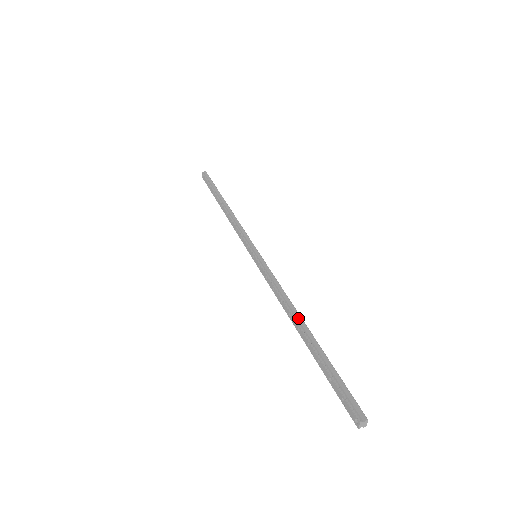
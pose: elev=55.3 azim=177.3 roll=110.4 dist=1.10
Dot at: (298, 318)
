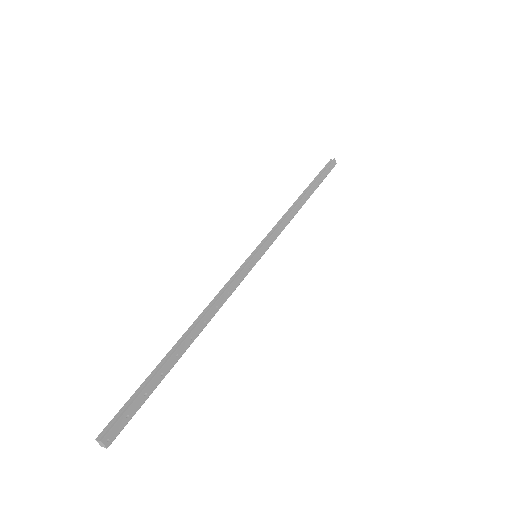
Dot at: (194, 326)
